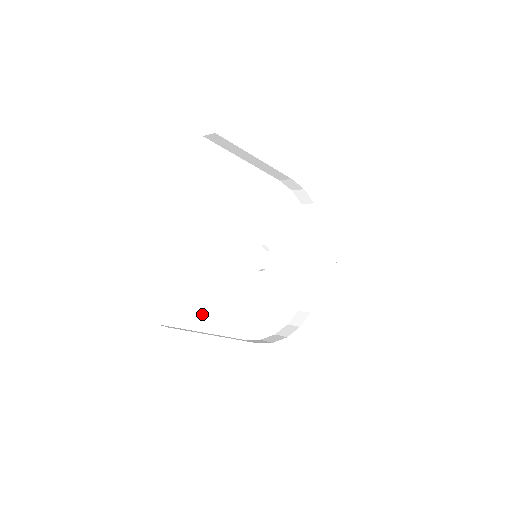
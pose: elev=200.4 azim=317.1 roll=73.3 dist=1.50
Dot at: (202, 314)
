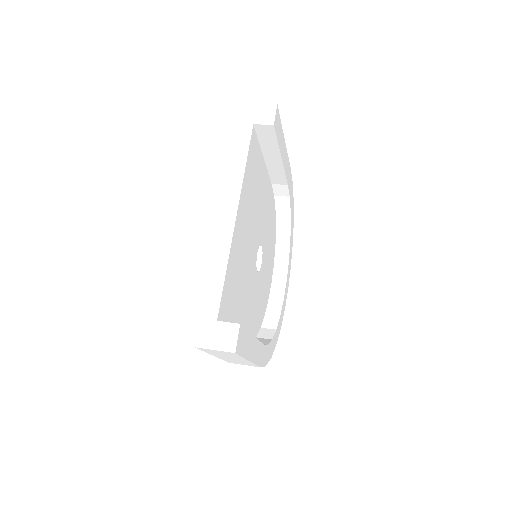
Dot at: (234, 312)
